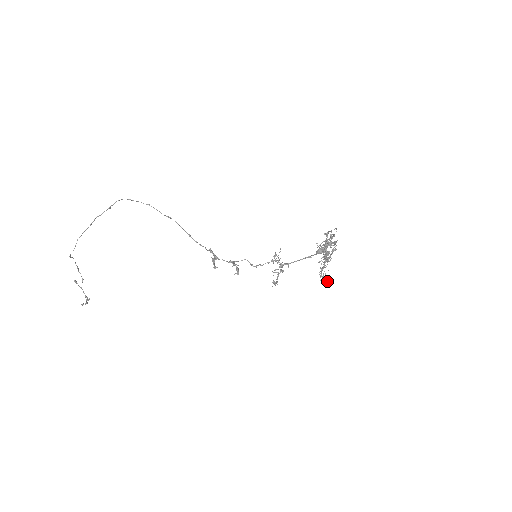
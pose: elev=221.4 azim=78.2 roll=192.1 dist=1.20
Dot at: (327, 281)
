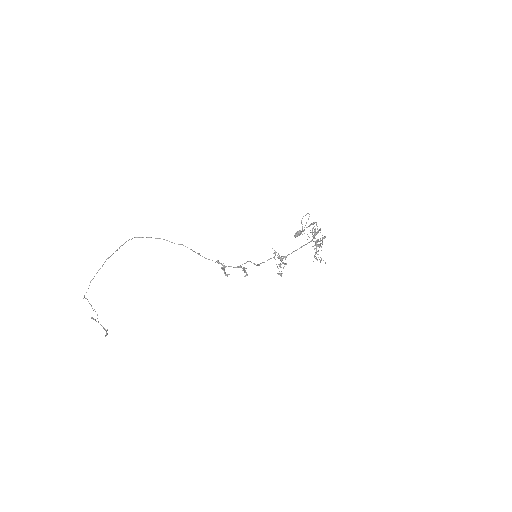
Dot at: (325, 263)
